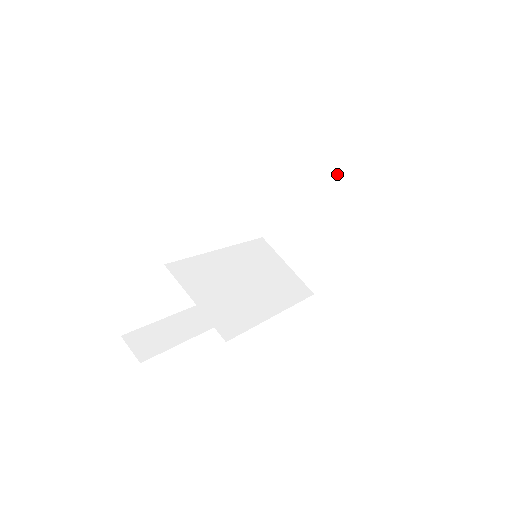
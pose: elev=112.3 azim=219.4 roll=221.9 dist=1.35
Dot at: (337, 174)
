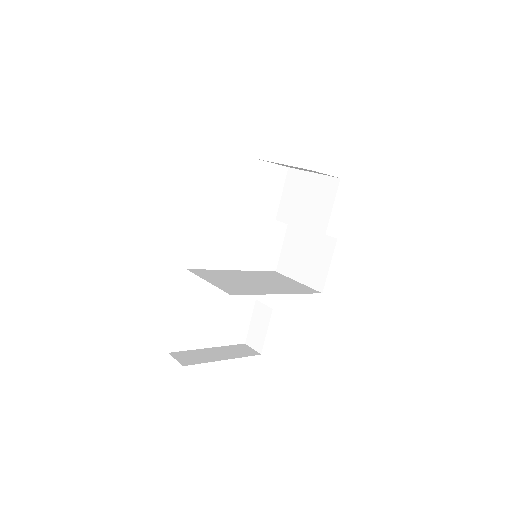
Dot at: (302, 188)
